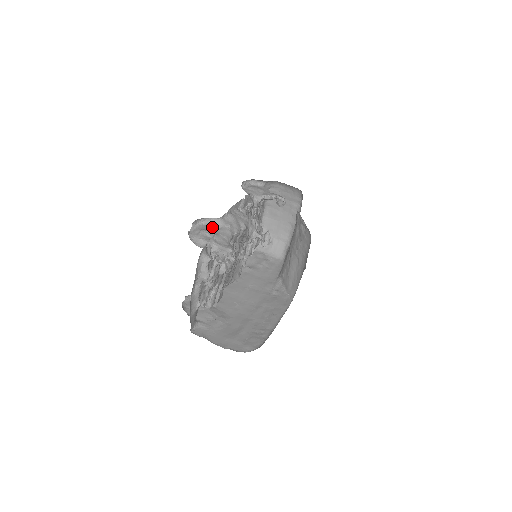
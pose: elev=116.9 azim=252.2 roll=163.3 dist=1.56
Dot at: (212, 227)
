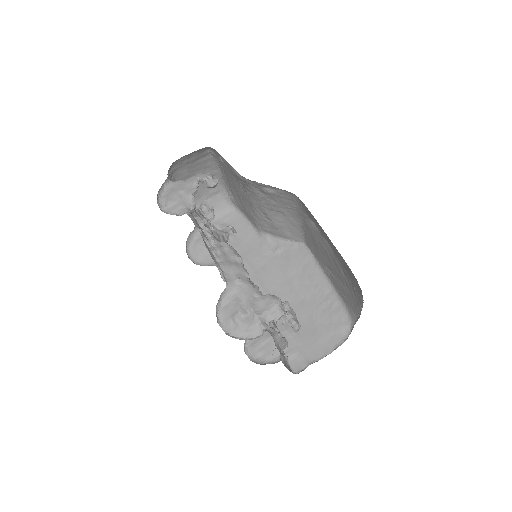
Dot at: (231, 301)
